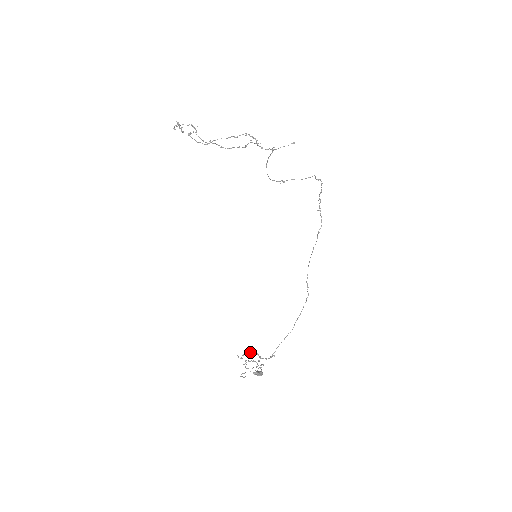
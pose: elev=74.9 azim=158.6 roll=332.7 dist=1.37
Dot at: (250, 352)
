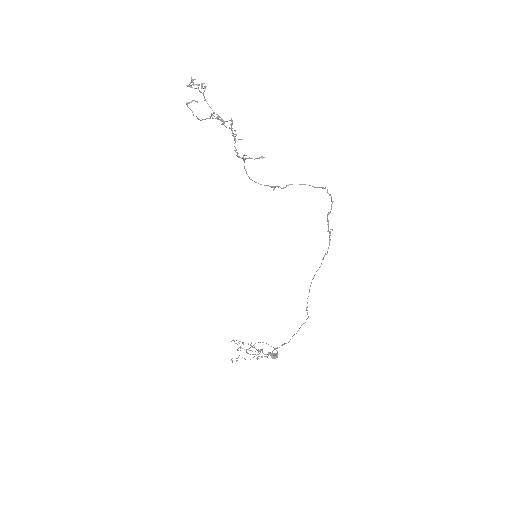
Dot at: (243, 343)
